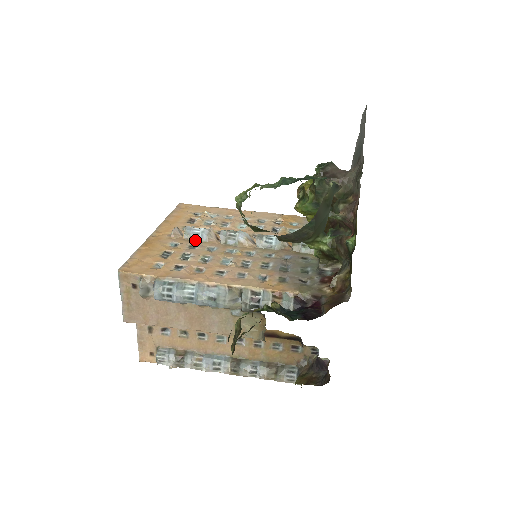
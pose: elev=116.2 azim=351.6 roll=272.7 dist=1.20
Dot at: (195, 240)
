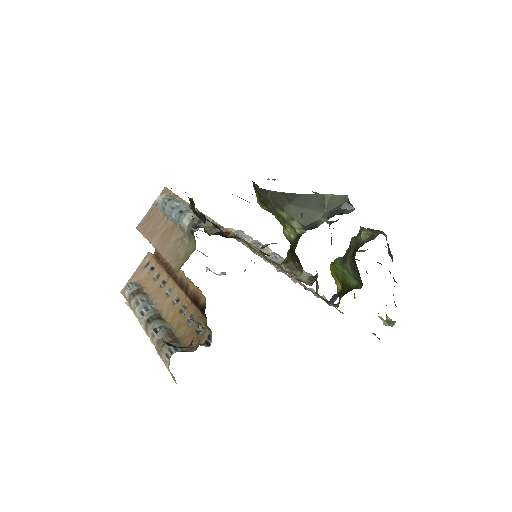
Dot at: occluded
